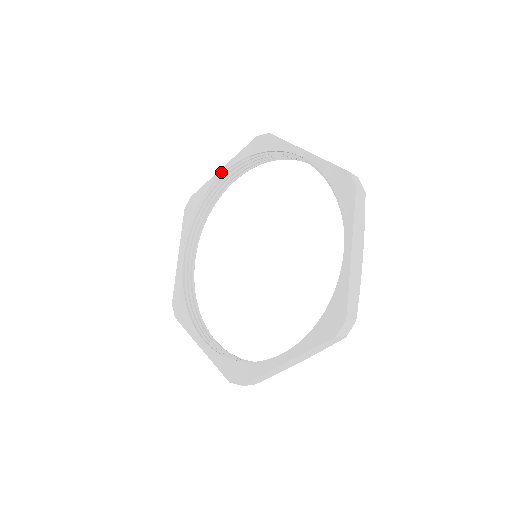
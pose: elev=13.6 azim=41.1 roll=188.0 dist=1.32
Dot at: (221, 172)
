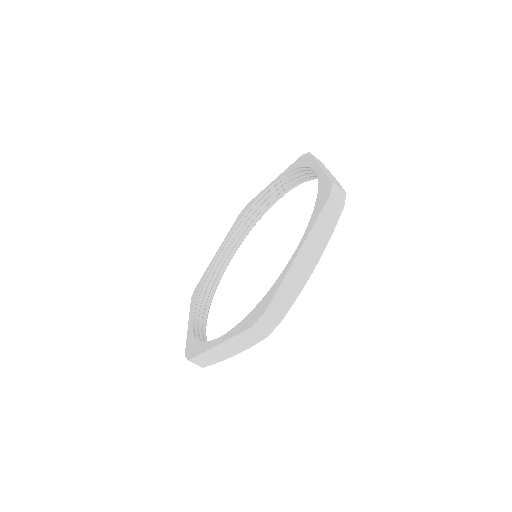
Dot at: (270, 184)
